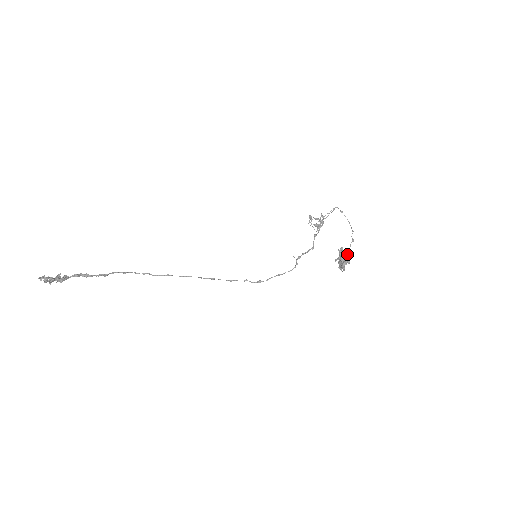
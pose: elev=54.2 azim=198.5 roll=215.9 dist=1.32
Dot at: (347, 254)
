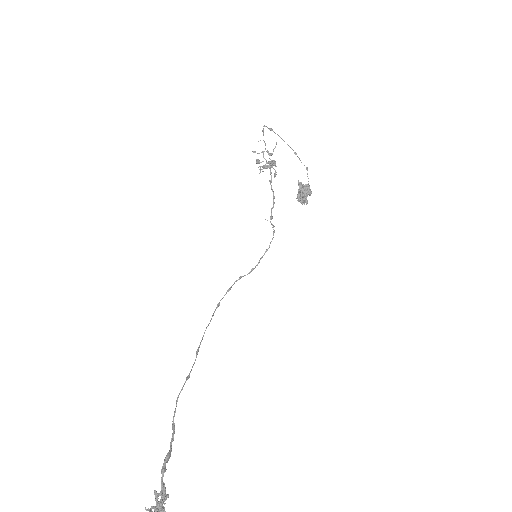
Dot at: (307, 187)
